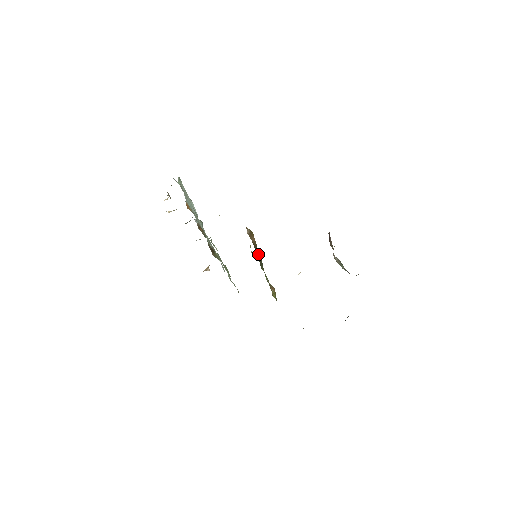
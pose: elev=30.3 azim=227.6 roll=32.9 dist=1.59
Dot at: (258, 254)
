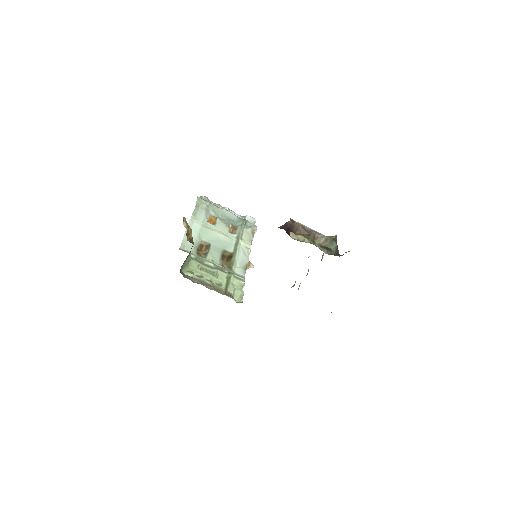
Dot at: occluded
